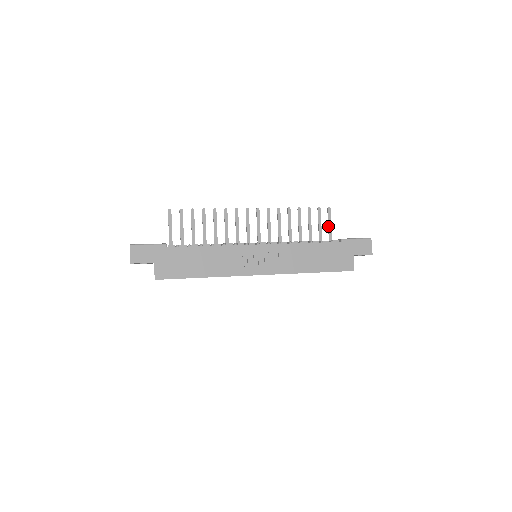
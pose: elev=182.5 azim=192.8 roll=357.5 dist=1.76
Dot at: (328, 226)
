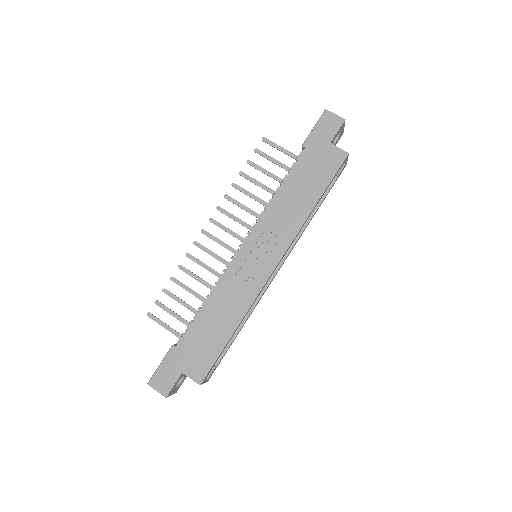
Dot at: occluded
